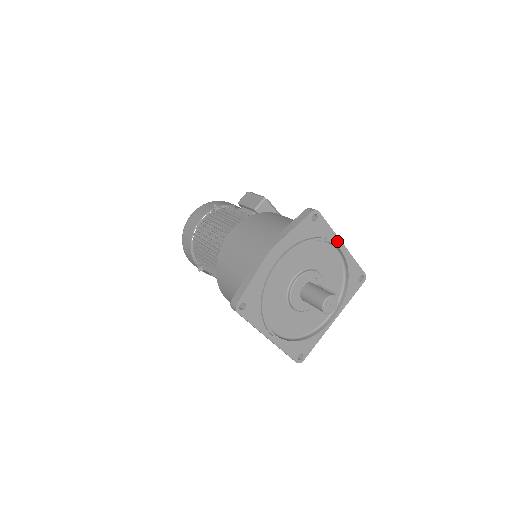
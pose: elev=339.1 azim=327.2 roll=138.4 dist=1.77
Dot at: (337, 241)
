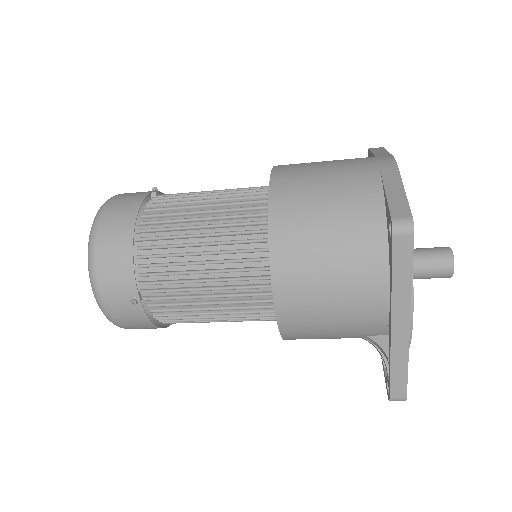
Dot at: occluded
